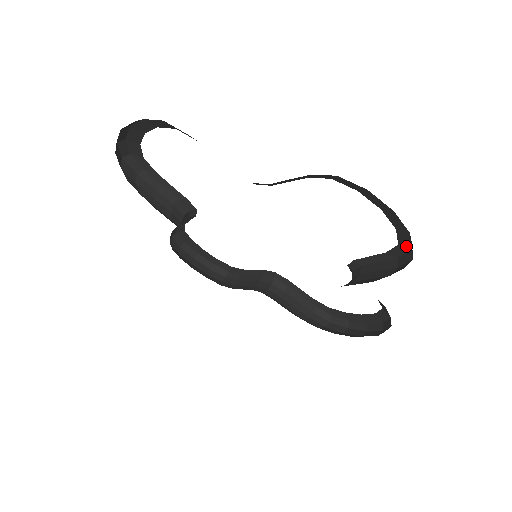
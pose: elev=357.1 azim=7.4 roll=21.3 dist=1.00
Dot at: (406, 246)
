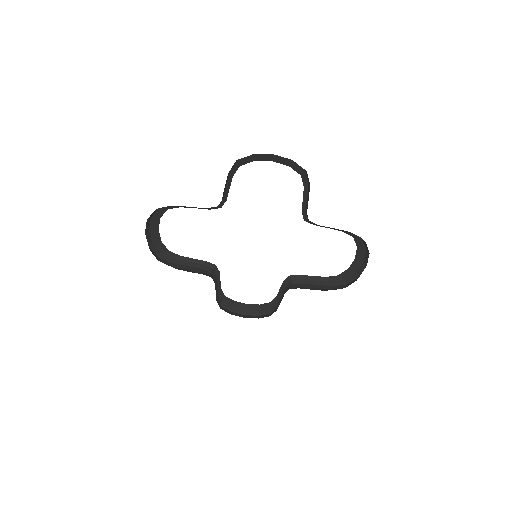
Dot at: (302, 171)
